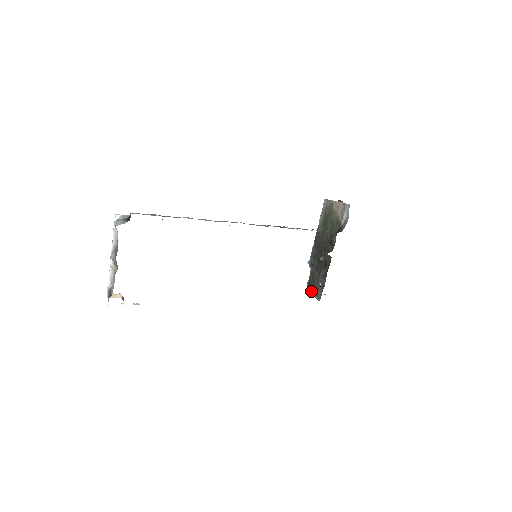
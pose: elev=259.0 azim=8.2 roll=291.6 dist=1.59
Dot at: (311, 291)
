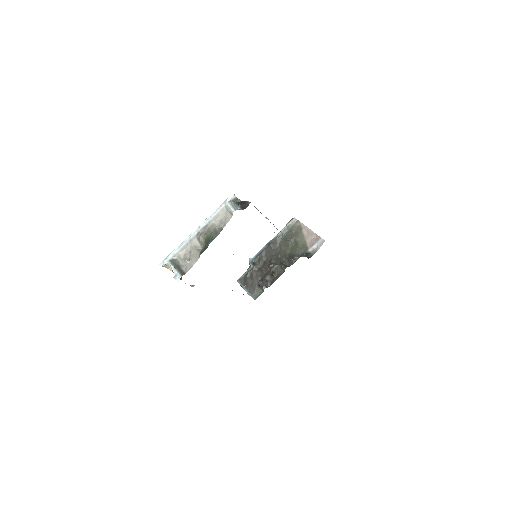
Dot at: occluded
